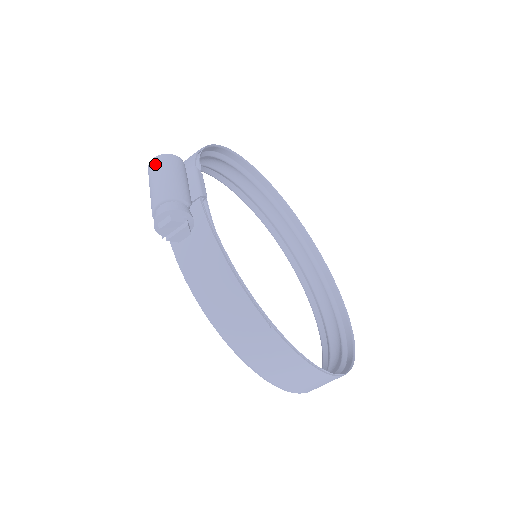
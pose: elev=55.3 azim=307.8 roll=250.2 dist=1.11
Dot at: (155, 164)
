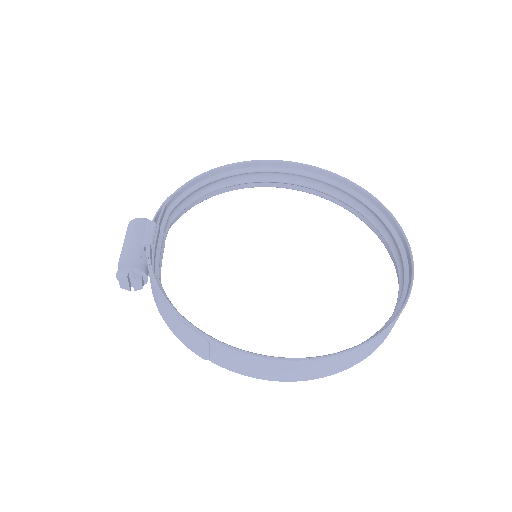
Dot at: occluded
